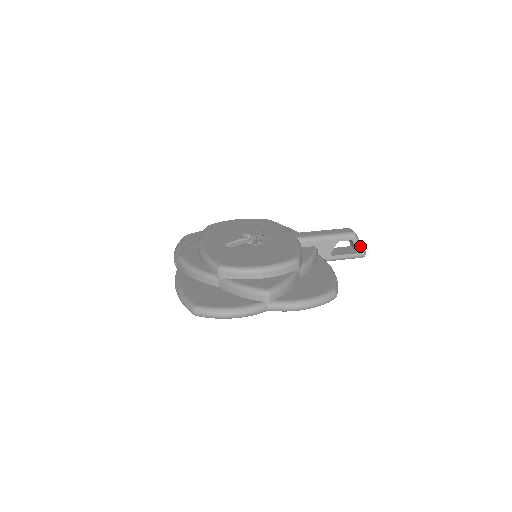
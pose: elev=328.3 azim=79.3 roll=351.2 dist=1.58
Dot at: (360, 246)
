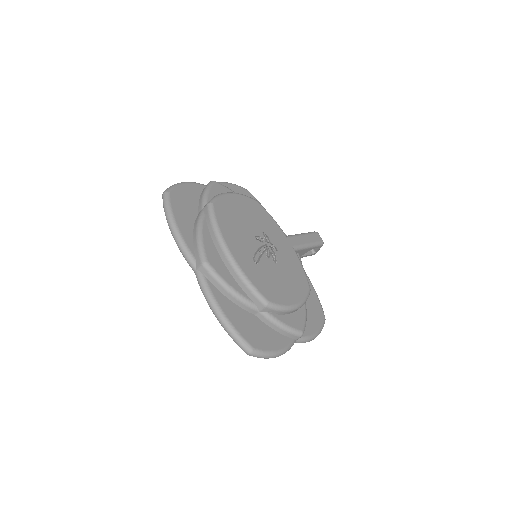
Dot at: occluded
